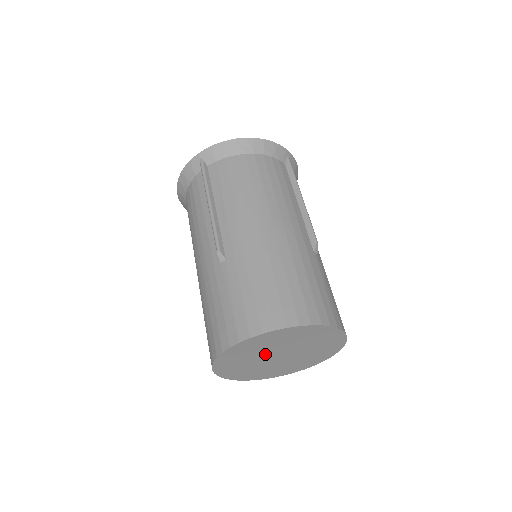
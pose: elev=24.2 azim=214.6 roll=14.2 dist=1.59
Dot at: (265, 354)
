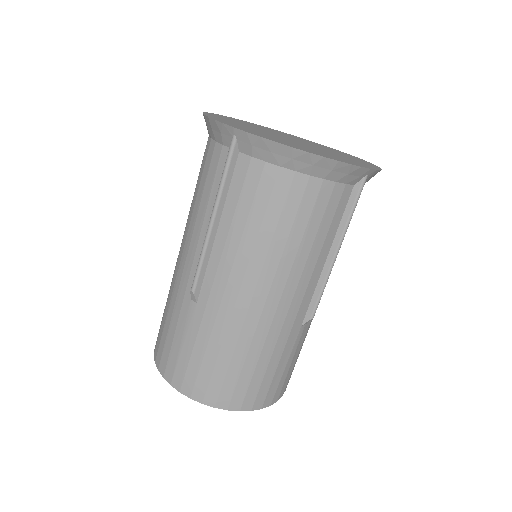
Dot at: occluded
